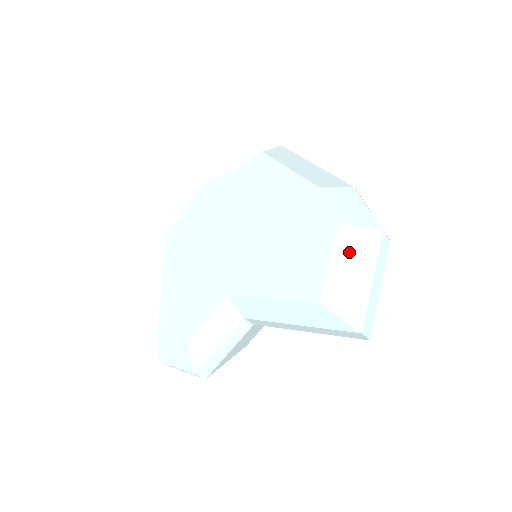
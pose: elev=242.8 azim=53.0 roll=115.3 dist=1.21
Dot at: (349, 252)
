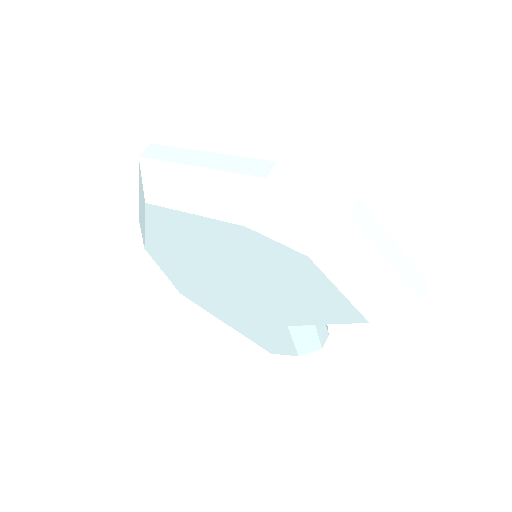
Dot at: (344, 267)
